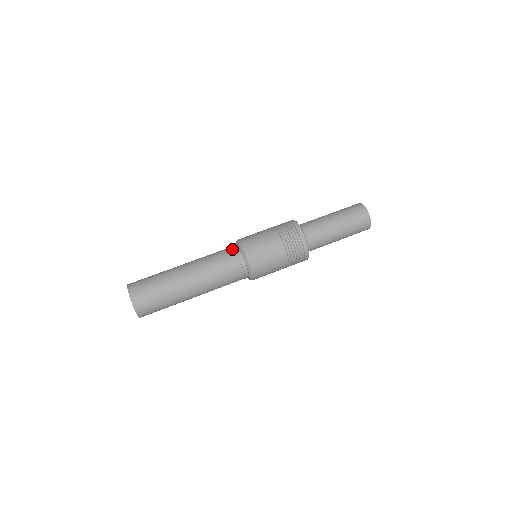
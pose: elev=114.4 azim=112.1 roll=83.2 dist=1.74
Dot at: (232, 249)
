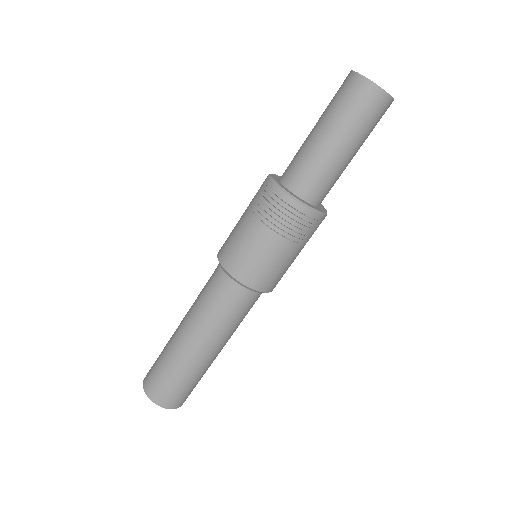
Dot at: (216, 270)
